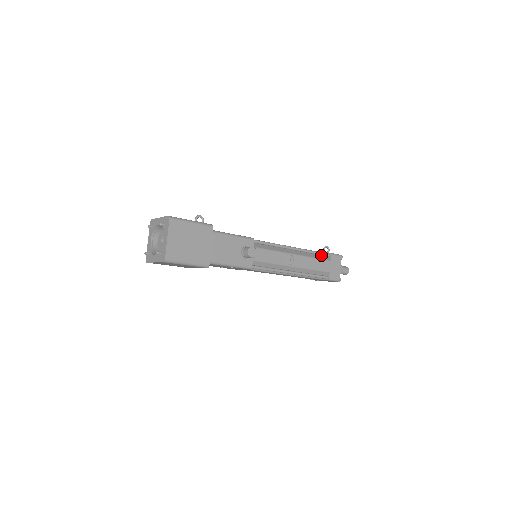
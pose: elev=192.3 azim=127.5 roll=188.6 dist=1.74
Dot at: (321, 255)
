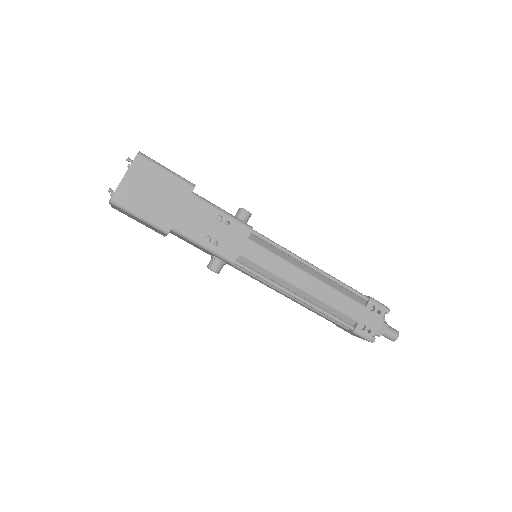
Dot at: occluded
